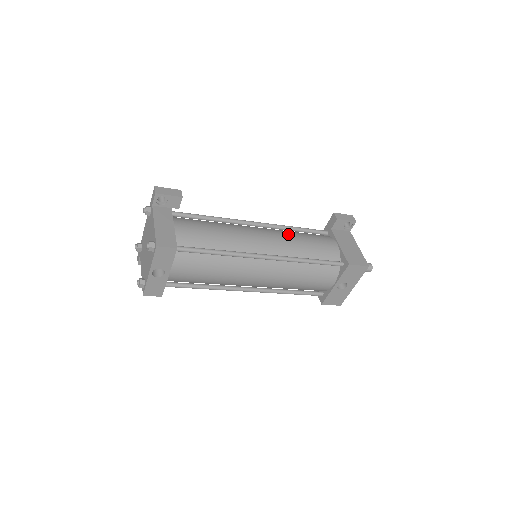
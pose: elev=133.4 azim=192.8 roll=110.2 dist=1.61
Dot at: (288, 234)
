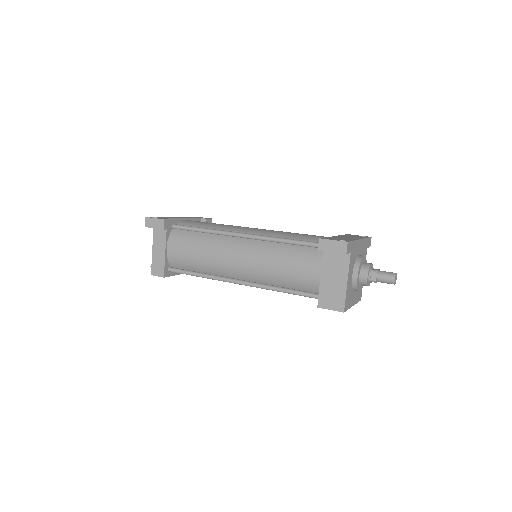
Dot at: (266, 257)
